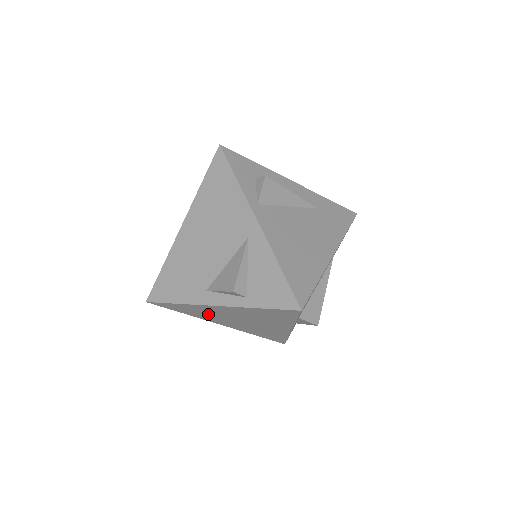
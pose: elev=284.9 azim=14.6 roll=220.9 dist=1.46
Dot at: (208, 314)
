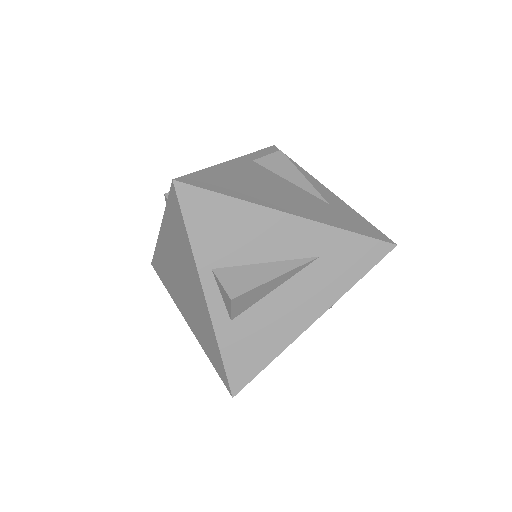
Dot at: (170, 276)
